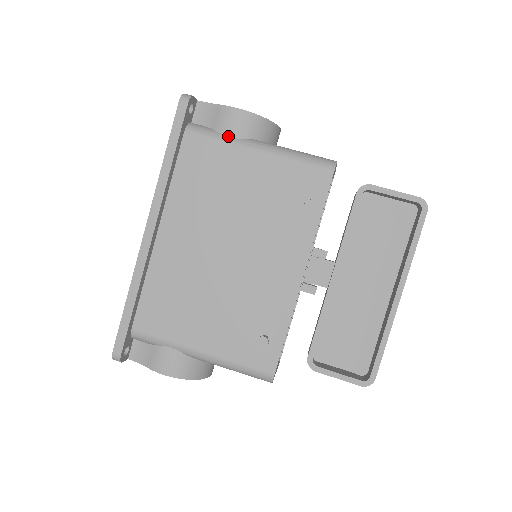
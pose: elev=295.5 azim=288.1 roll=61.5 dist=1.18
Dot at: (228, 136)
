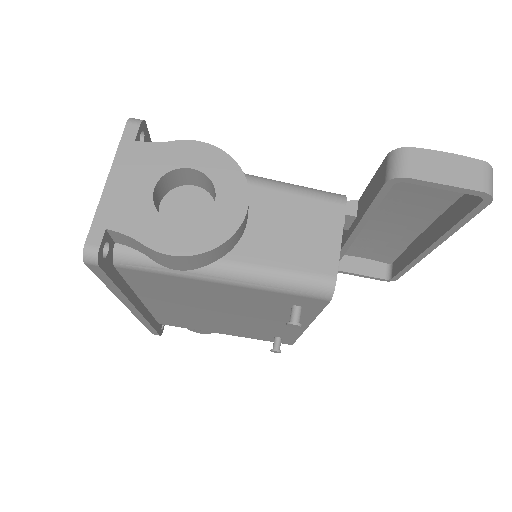
Dot at: (175, 269)
